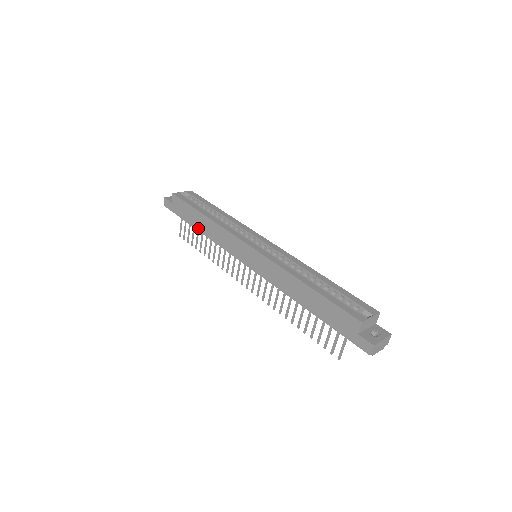
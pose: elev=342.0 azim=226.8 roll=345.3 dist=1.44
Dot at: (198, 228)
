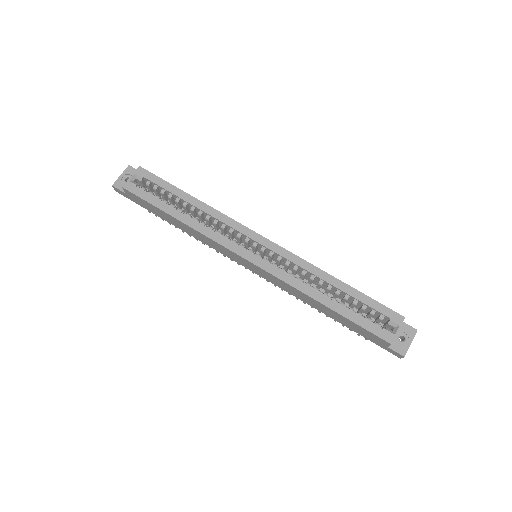
Dot at: (174, 225)
